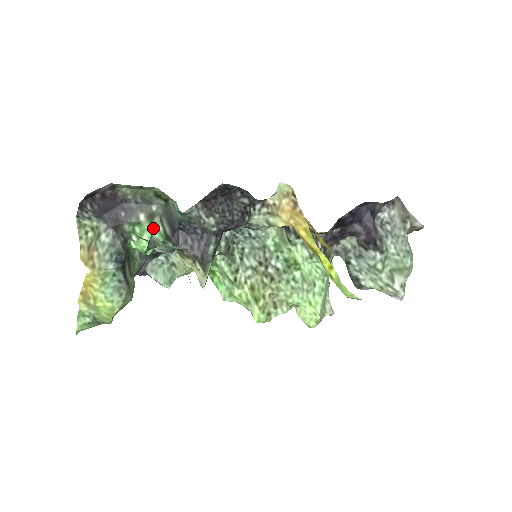
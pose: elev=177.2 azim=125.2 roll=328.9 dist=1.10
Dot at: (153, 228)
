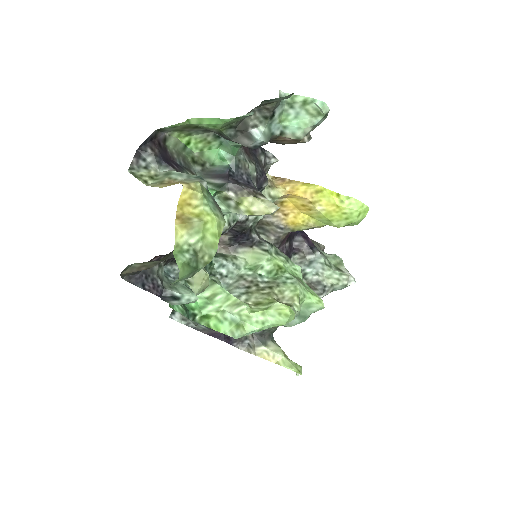
Dot at: occluded
